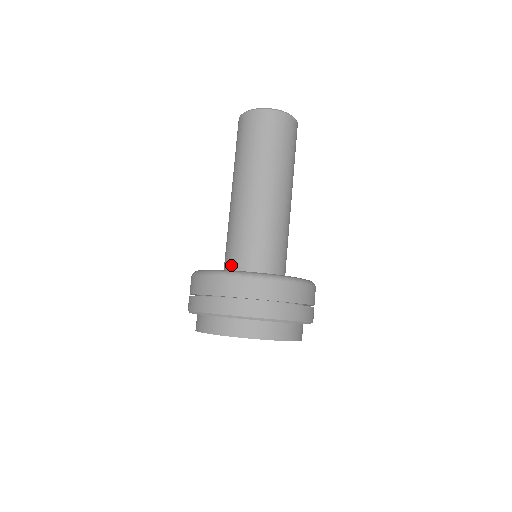
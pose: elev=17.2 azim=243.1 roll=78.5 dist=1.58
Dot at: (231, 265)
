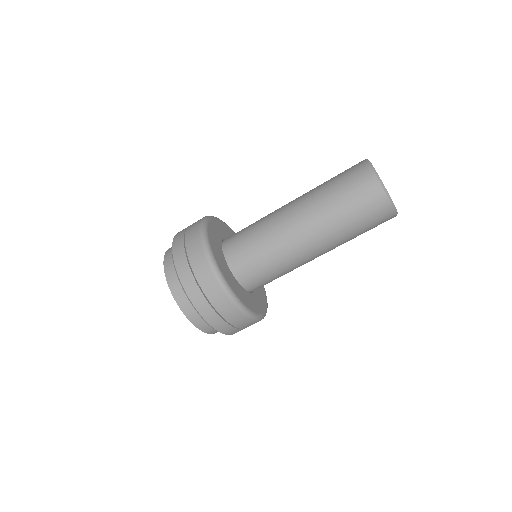
Dot at: (234, 260)
